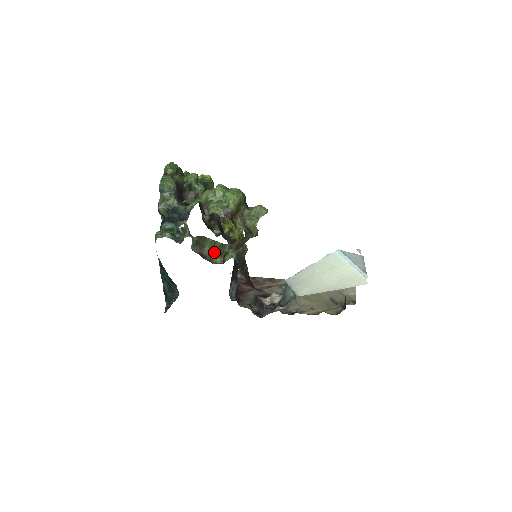
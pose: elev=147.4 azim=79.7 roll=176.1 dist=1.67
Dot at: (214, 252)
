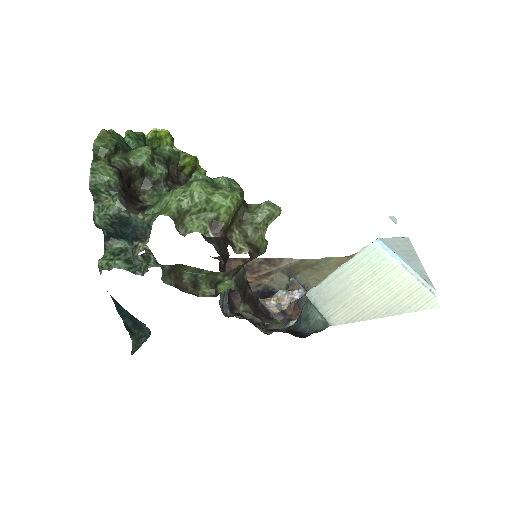
Dot at: (199, 280)
